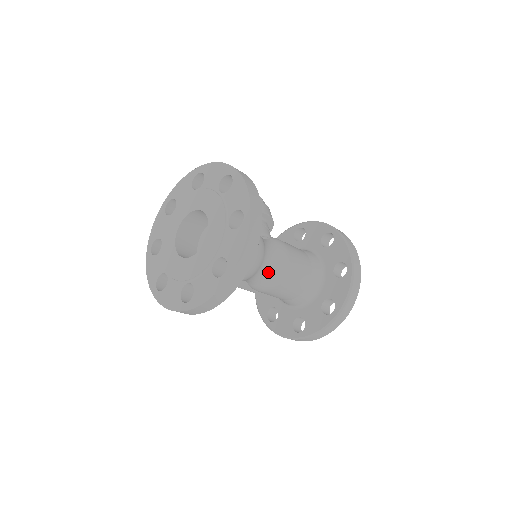
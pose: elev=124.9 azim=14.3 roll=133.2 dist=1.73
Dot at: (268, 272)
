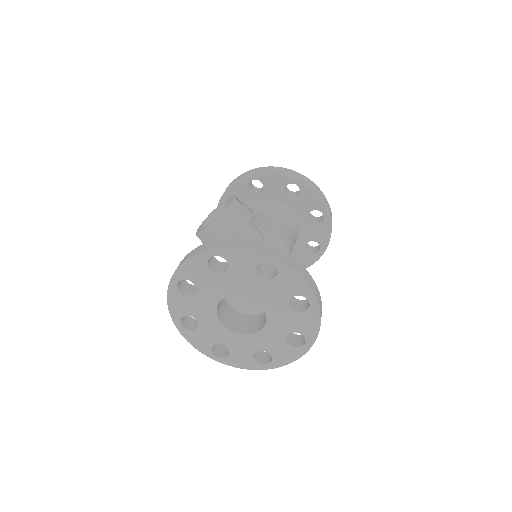
Dot at: occluded
